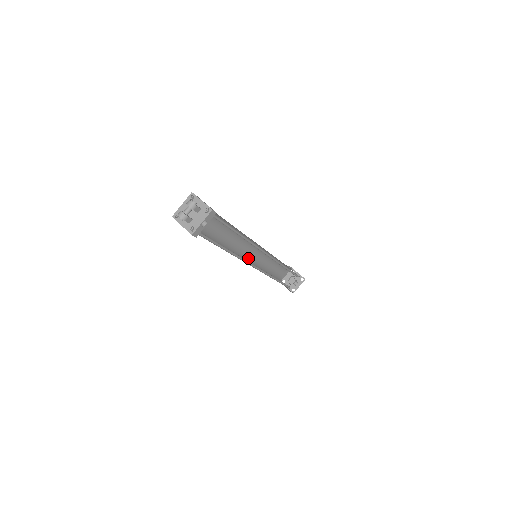
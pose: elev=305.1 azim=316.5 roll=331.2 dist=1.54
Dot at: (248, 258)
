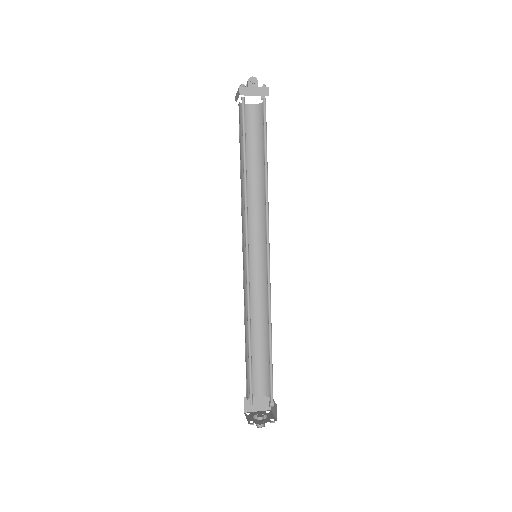
Dot at: (248, 264)
